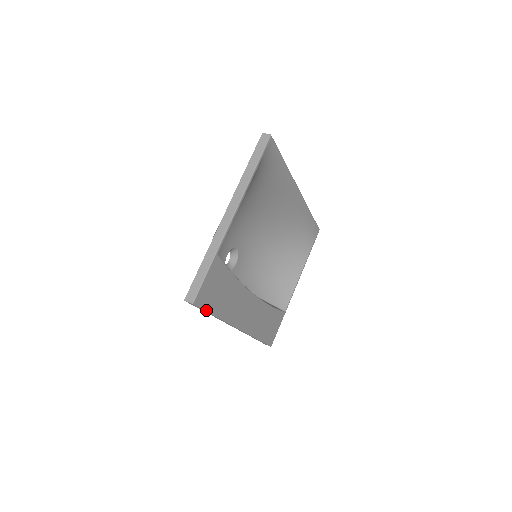
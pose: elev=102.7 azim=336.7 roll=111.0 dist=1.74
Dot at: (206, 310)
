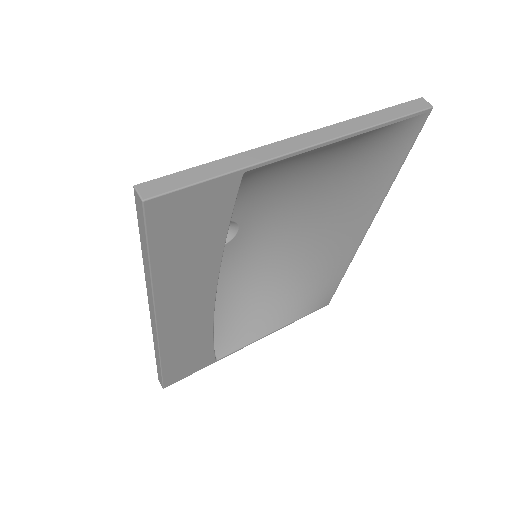
Dot at: (149, 239)
